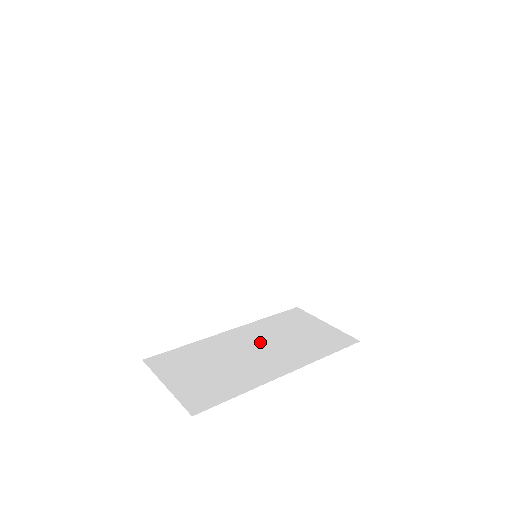
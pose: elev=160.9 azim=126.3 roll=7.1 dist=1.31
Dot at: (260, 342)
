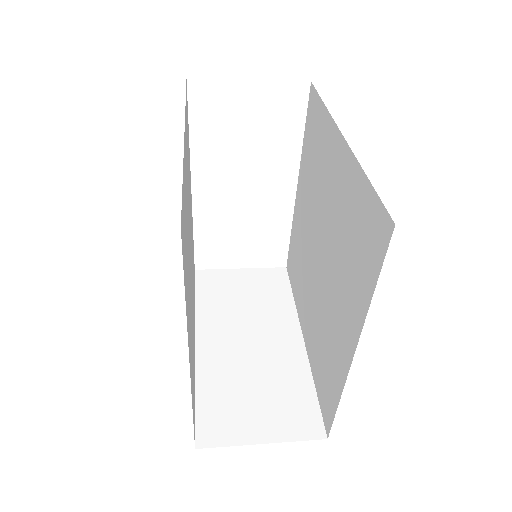
Dot at: (238, 329)
